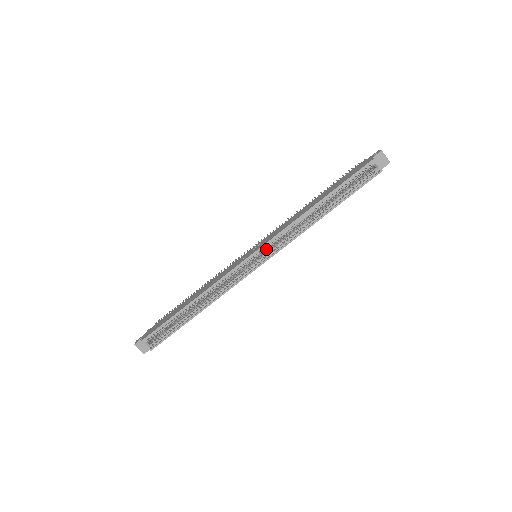
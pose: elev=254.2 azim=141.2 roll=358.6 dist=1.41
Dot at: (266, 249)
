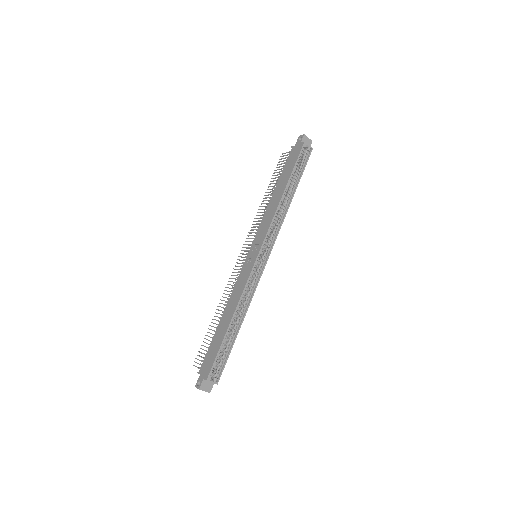
Dot at: occluded
